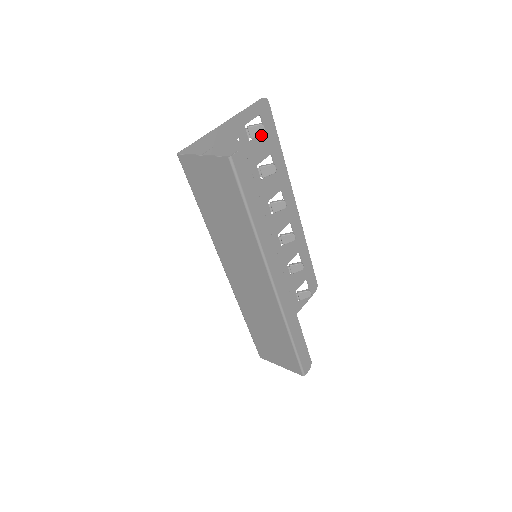
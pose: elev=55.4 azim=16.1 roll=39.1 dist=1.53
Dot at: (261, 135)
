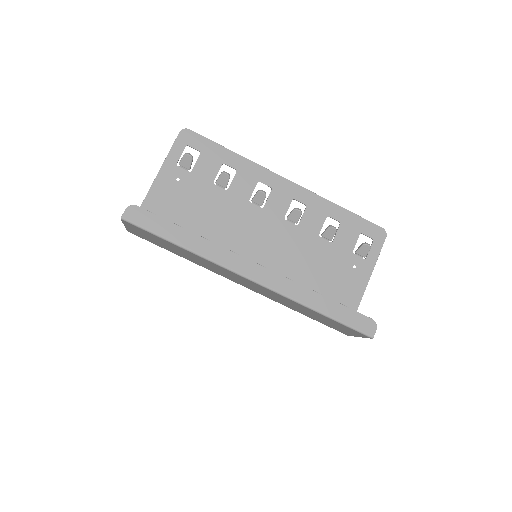
Dot at: (200, 158)
